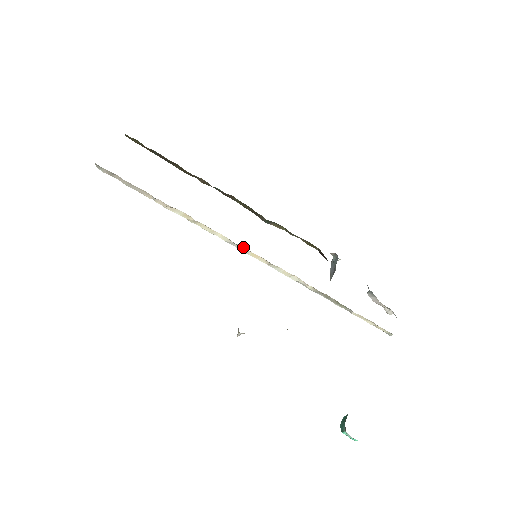
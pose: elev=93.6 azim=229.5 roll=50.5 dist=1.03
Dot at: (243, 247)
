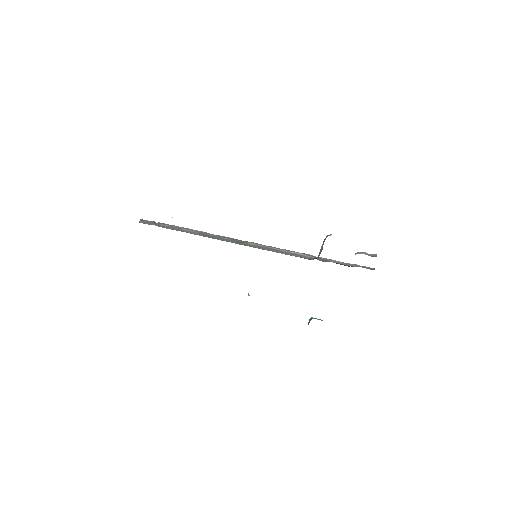
Dot at: occluded
